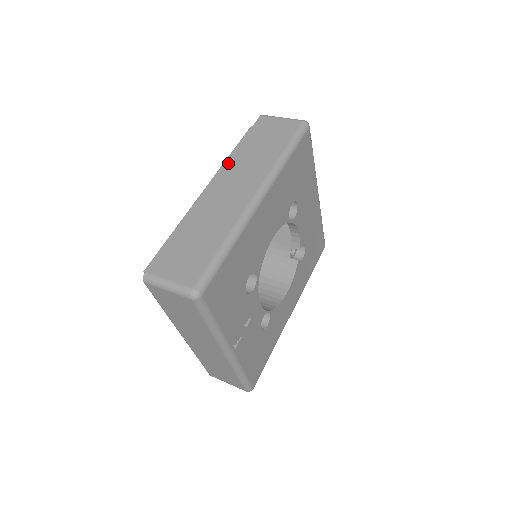
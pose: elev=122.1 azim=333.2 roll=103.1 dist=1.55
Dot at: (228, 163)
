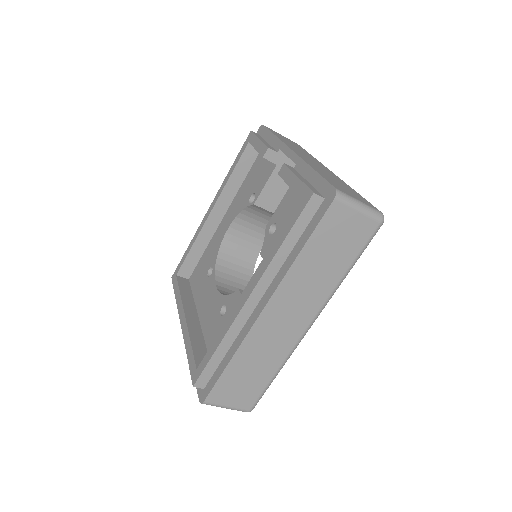
Dot at: (285, 282)
